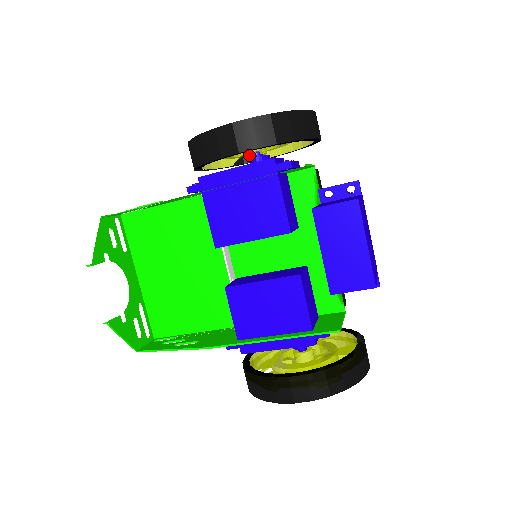
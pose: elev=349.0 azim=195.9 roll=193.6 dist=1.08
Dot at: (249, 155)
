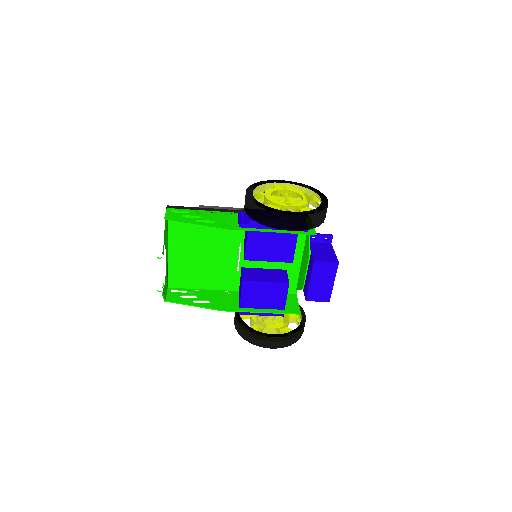
Dot at: occluded
